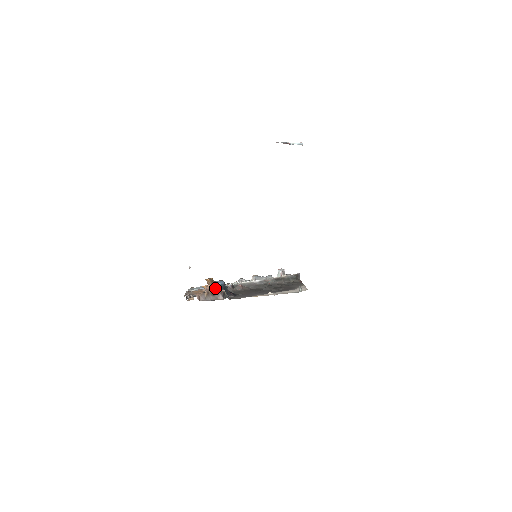
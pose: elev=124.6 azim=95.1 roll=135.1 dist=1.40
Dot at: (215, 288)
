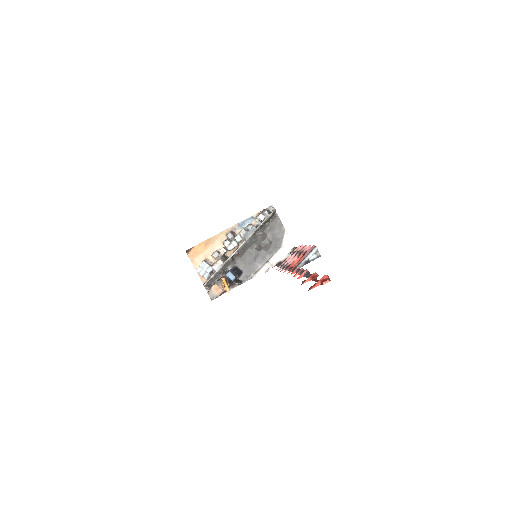
Dot at: (229, 283)
